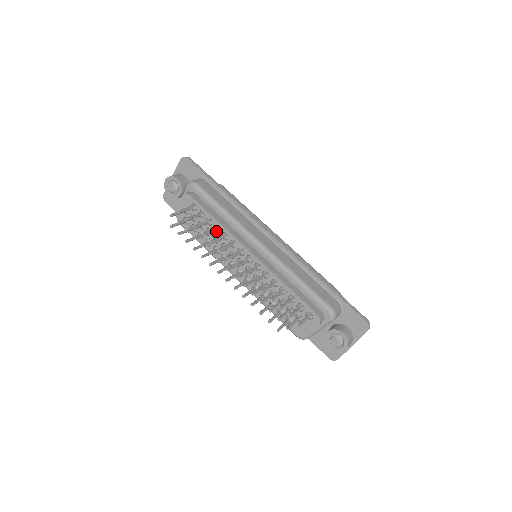
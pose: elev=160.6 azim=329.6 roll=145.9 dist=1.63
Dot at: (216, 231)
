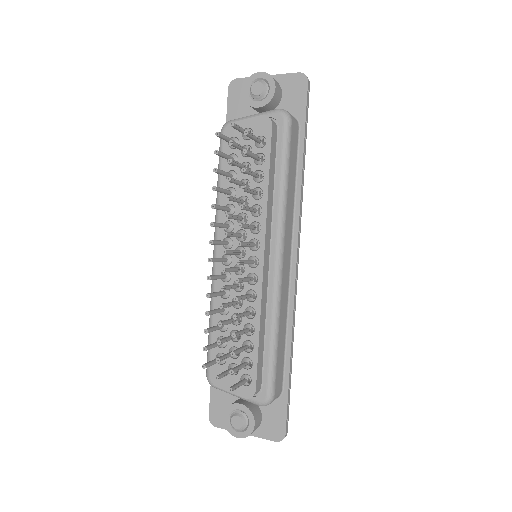
Dot at: (254, 194)
